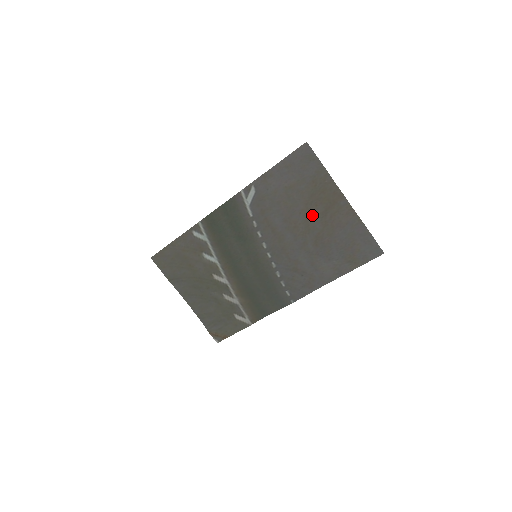
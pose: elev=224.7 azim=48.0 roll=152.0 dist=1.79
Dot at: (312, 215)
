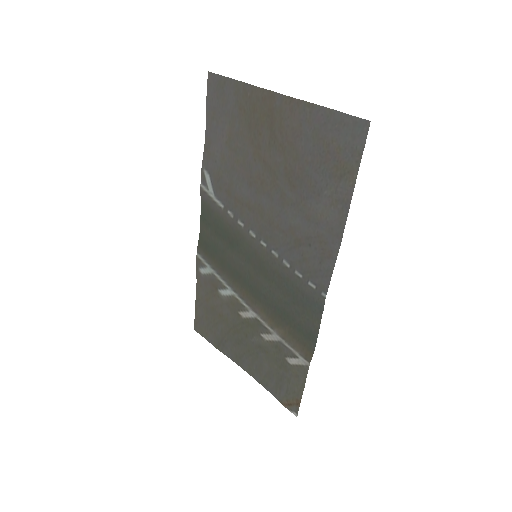
Dot at: (265, 151)
